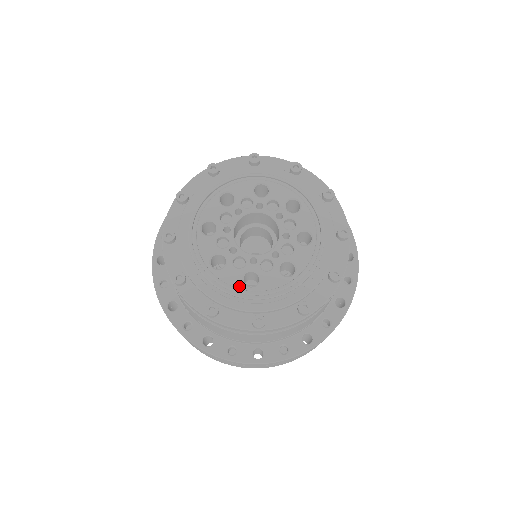
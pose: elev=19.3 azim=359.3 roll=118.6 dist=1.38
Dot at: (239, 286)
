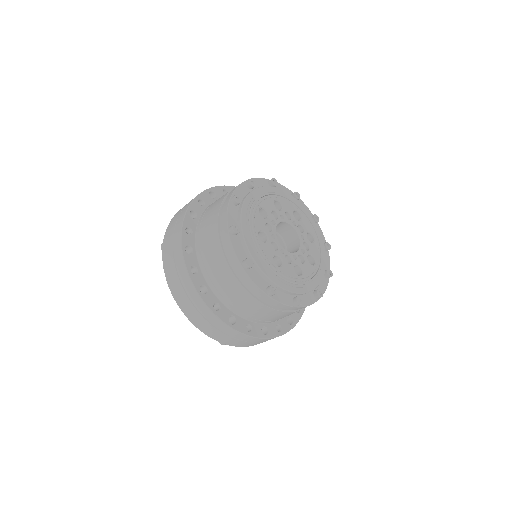
Dot at: (271, 260)
